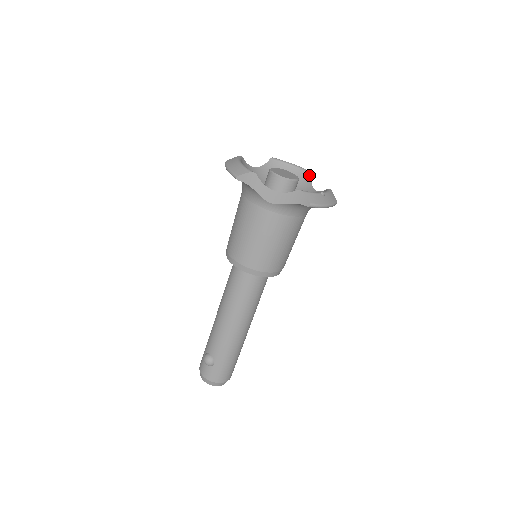
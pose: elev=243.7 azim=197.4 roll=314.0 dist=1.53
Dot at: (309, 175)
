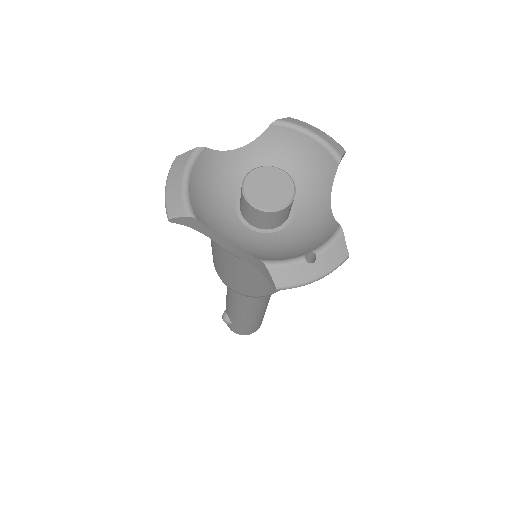
Dot at: (333, 164)
